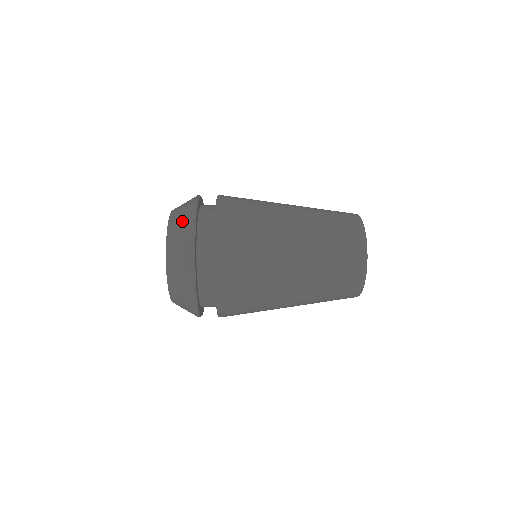
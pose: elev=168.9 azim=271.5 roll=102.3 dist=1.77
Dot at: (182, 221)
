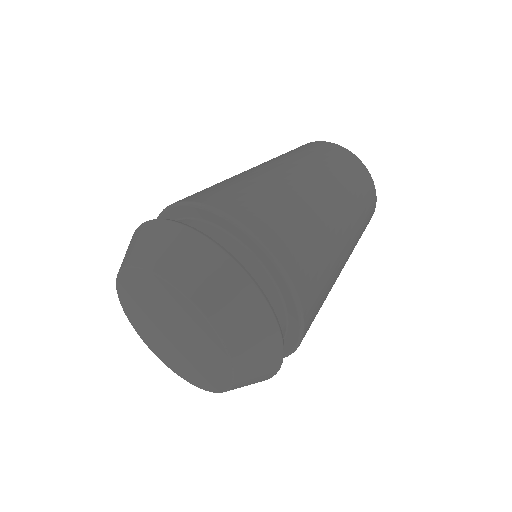
Dot at: (215, 276)
